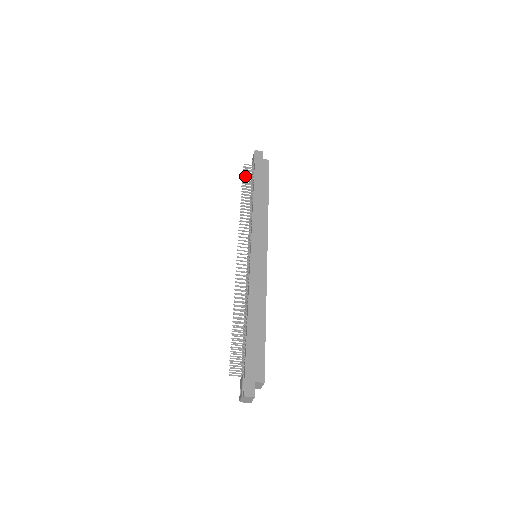
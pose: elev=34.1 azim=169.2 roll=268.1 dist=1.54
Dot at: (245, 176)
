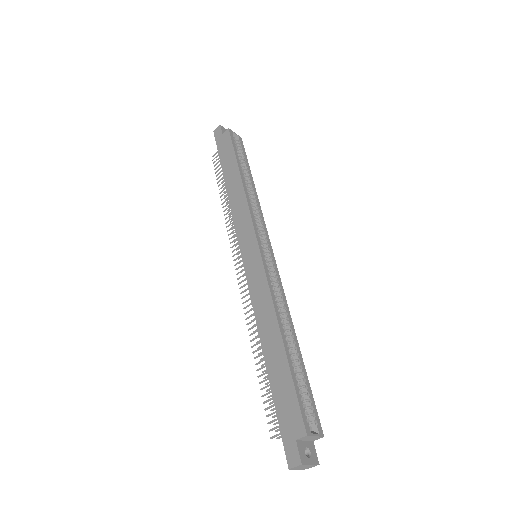
Dot at: occluded
